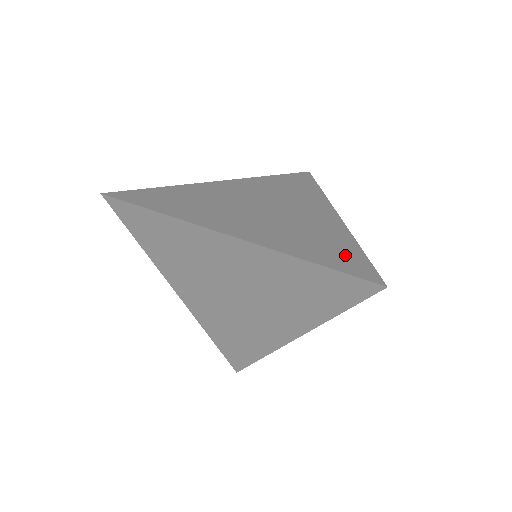
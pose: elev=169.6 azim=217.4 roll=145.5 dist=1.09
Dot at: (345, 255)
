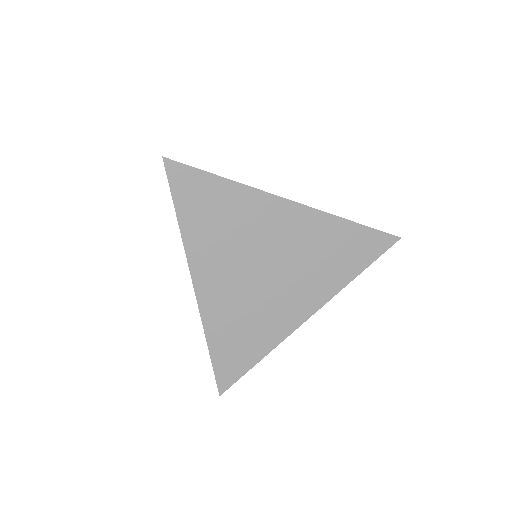
Dot at: occluded
